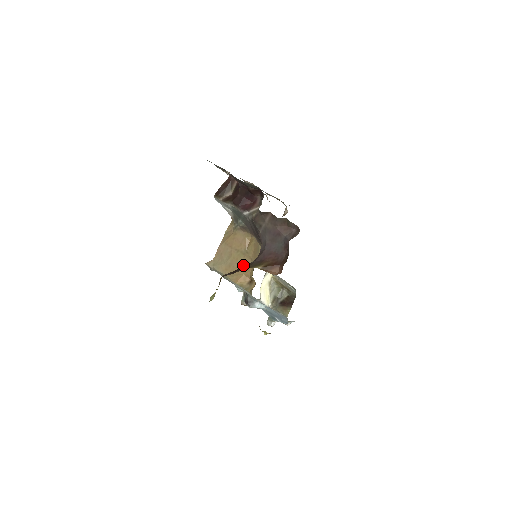
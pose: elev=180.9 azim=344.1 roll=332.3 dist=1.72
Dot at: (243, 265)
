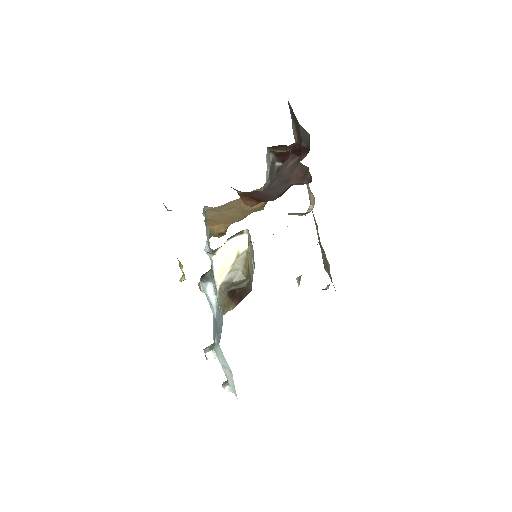
Dot at: (232, 218)
